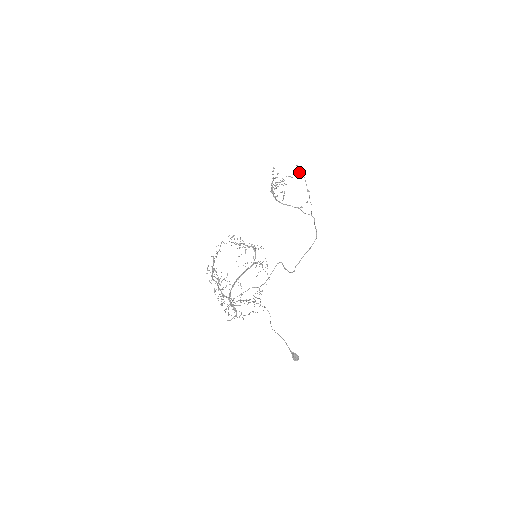
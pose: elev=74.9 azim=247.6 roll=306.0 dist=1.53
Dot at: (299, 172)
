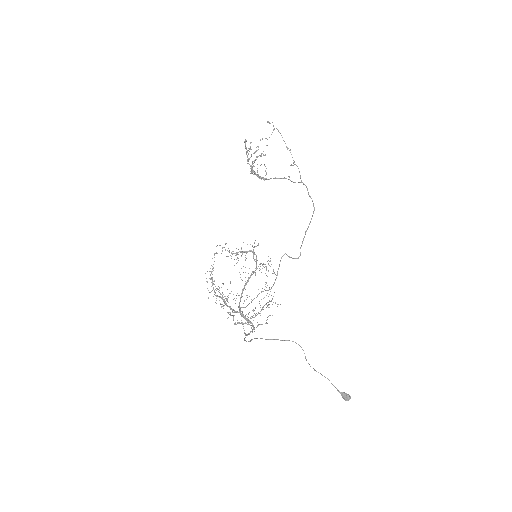
Dot at: (273, 129)
